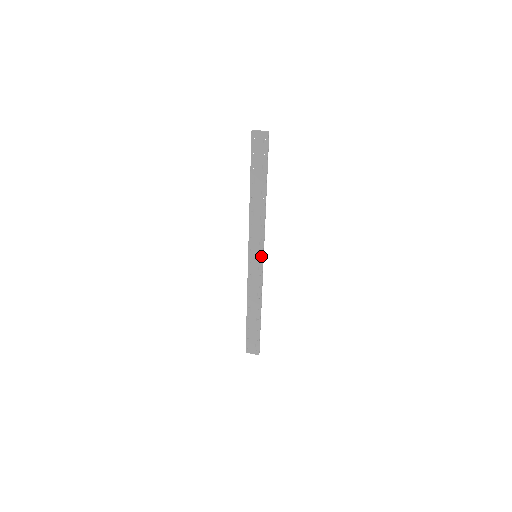
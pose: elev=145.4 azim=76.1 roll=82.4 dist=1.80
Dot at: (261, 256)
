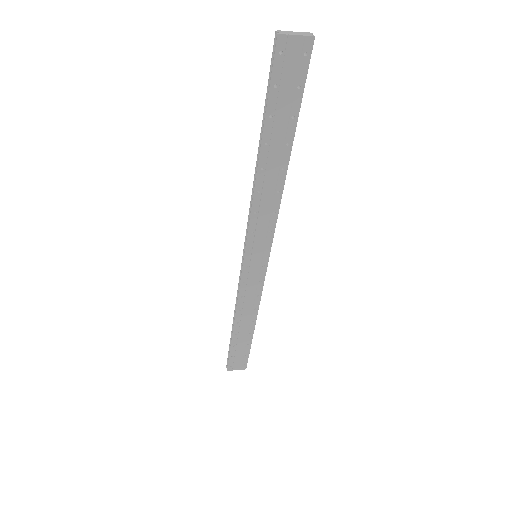
Dot at: (266, 256)
